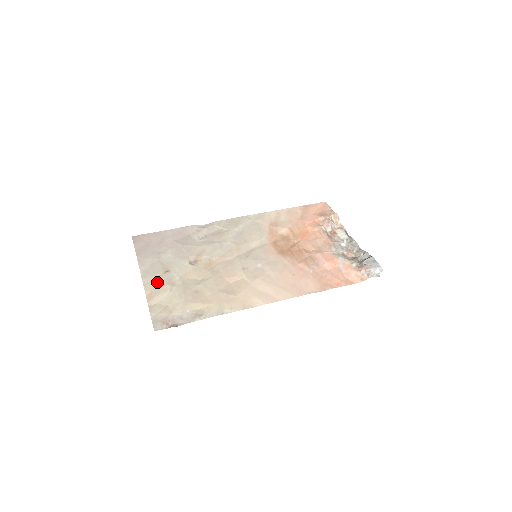
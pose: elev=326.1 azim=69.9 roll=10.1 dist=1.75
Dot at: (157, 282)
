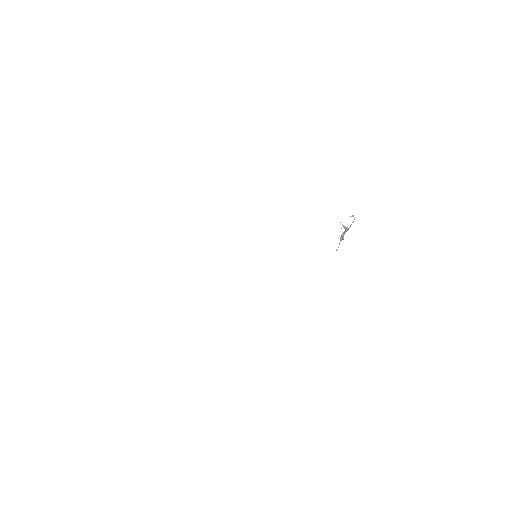
Dot at: occluded
